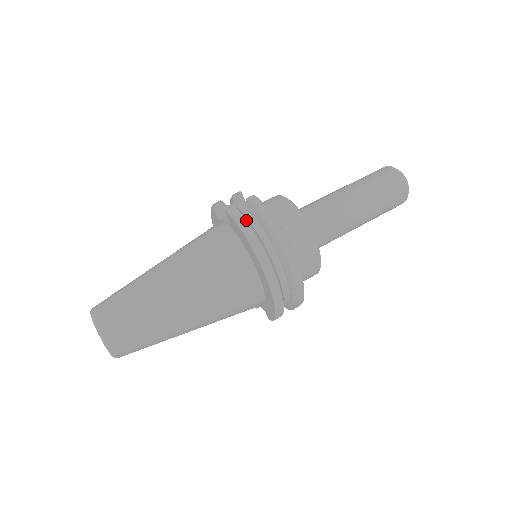
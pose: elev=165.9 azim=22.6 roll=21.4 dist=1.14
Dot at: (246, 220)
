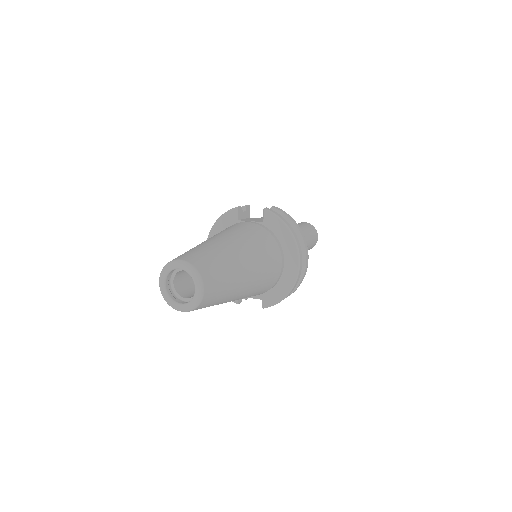
Dot at: occluded
